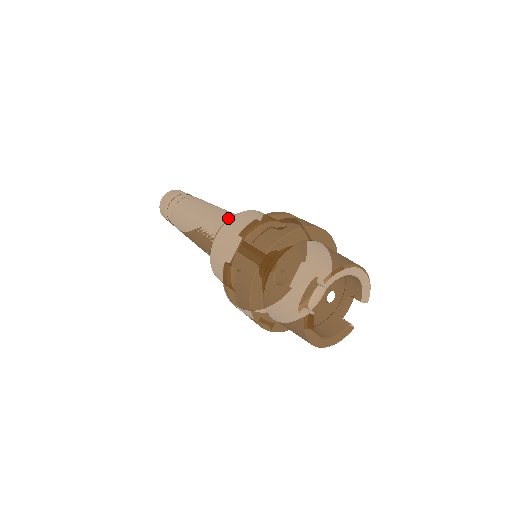
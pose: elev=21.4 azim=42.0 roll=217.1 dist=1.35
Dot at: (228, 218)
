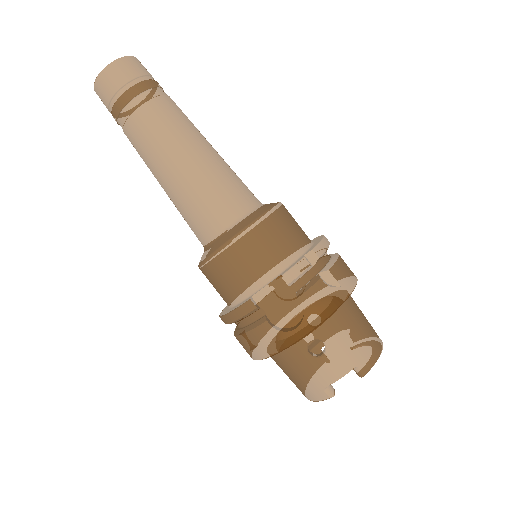
Dot at: (240, 197)
